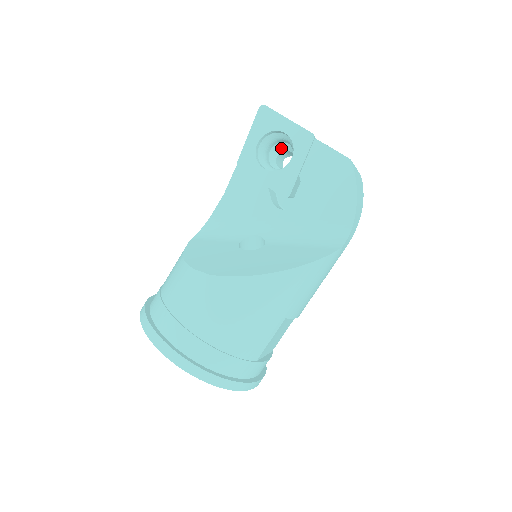
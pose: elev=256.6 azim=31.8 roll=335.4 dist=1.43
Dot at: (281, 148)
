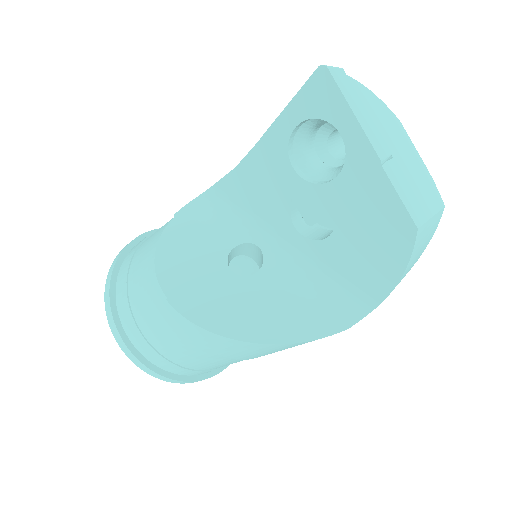
Dot at: occluded
